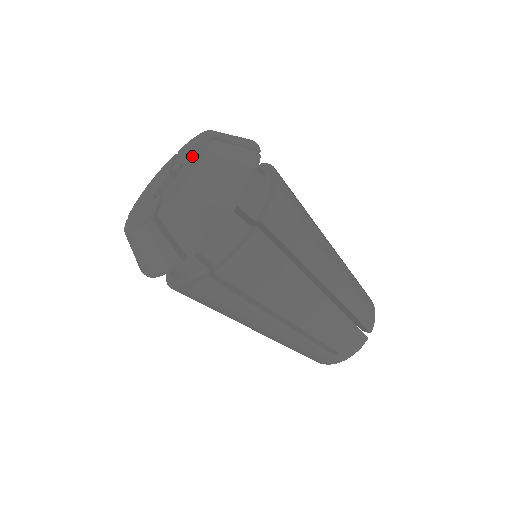
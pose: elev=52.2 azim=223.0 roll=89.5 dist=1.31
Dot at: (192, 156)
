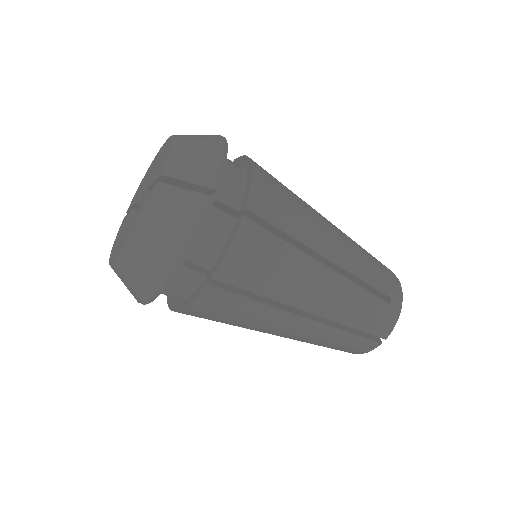
Dot at: (153, 168)
